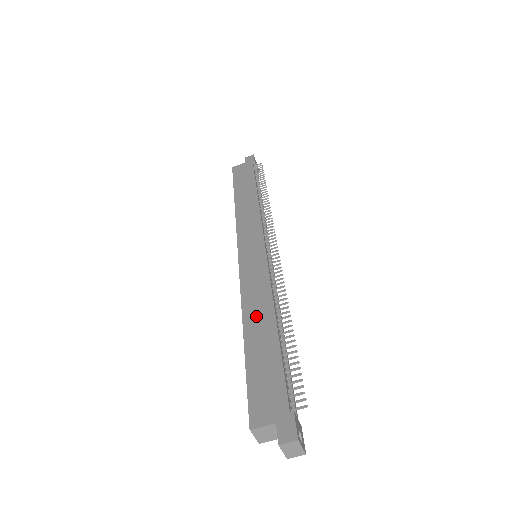
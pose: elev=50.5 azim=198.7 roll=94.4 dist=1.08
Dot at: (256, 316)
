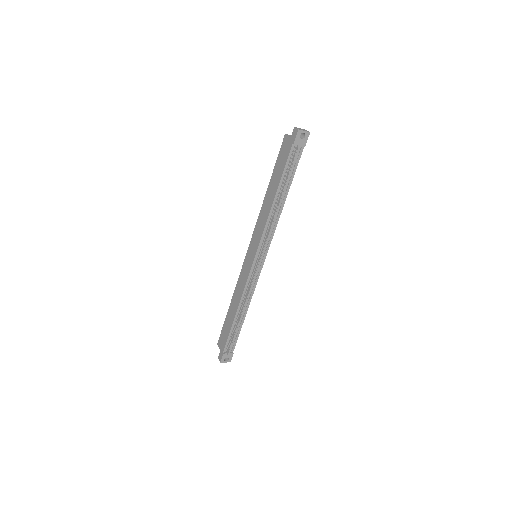
Dot at: (234, 302)
